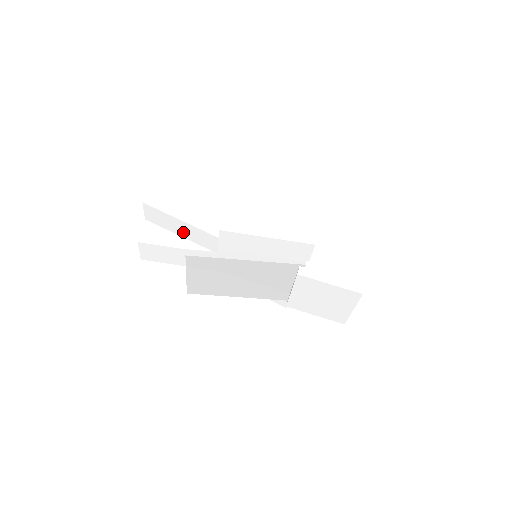
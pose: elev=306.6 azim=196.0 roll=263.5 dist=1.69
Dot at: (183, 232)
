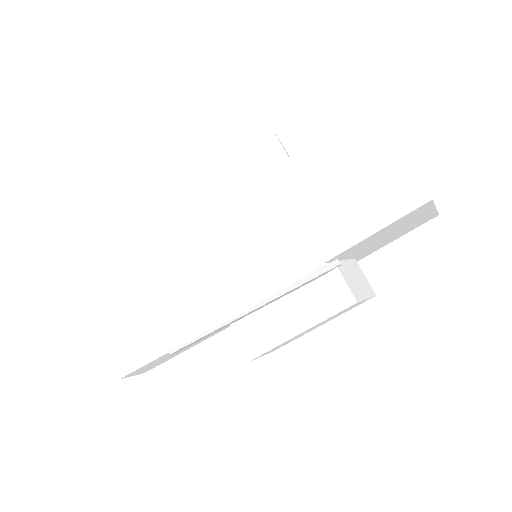
Dot at: occluded
